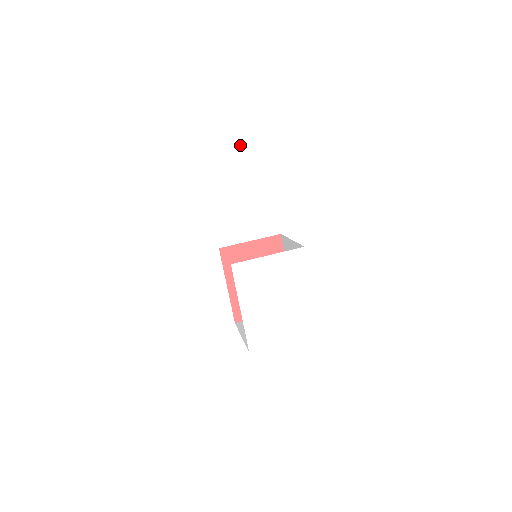
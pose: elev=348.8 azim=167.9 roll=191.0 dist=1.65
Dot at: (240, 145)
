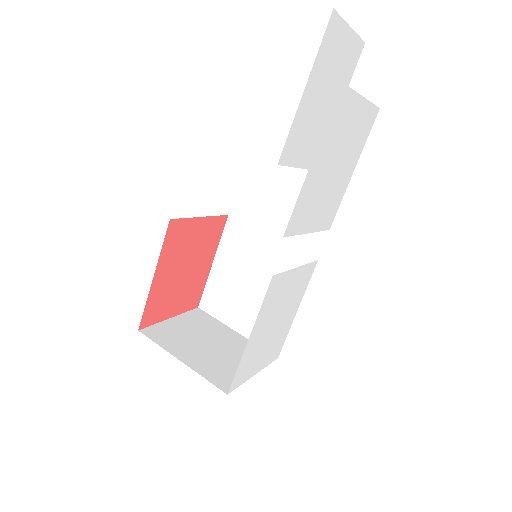
Dot at: (355, 113)
